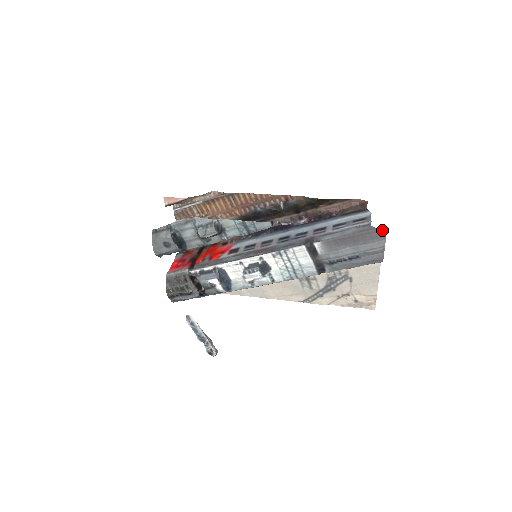
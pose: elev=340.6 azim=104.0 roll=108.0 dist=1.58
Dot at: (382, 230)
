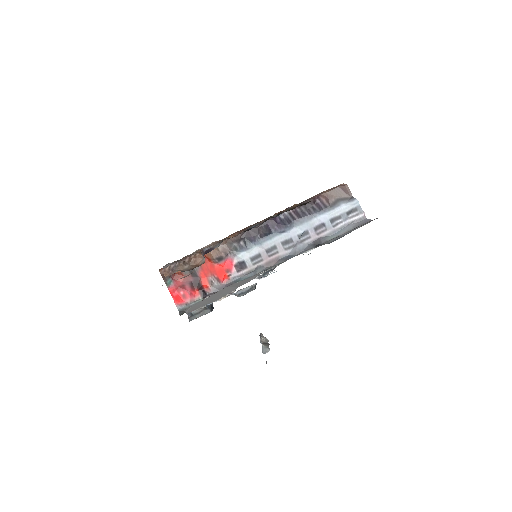
Dot at: occluded
